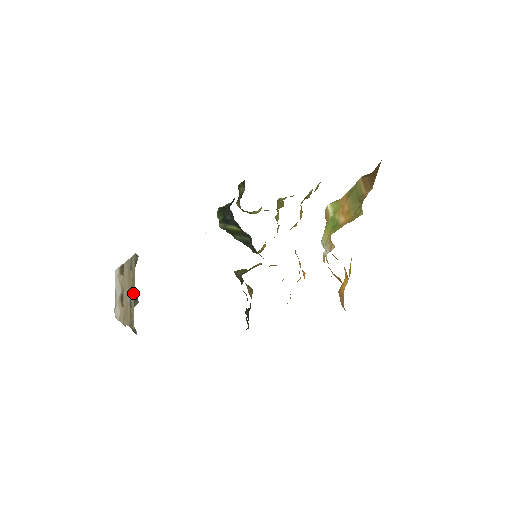
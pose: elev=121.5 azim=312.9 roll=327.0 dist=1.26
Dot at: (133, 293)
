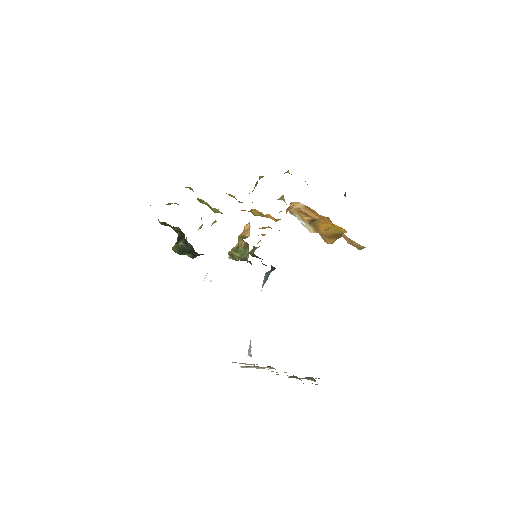
Dot at: occluded
